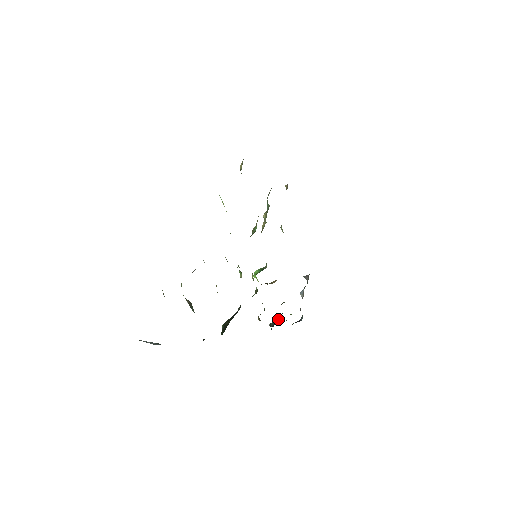
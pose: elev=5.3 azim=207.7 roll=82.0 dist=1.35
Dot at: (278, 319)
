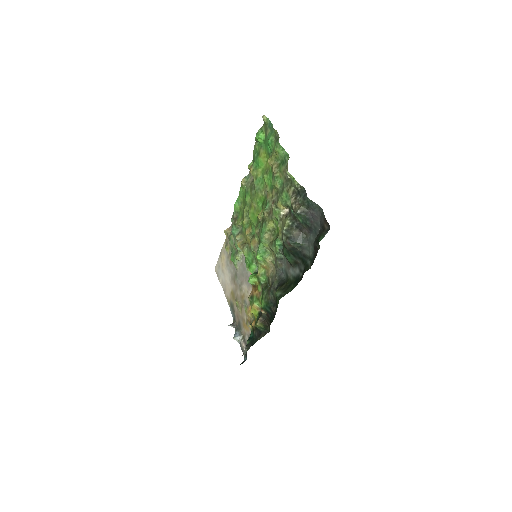
Dot at: (251, 340)
